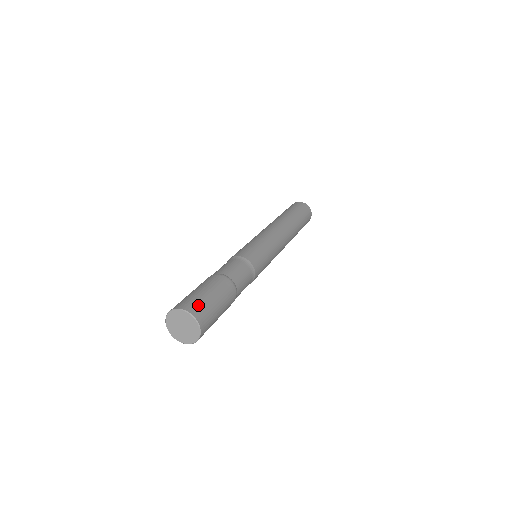
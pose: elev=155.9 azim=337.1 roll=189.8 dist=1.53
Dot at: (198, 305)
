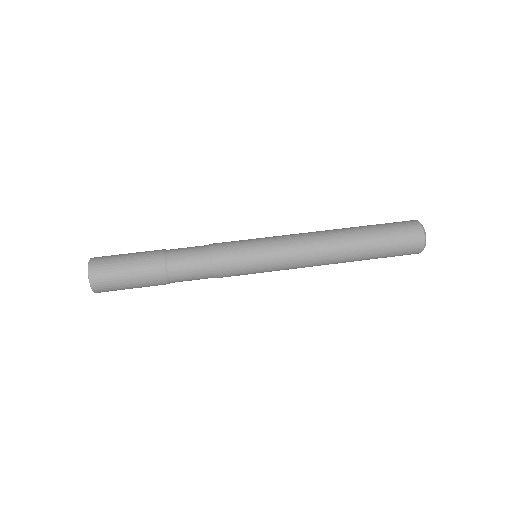
Dot at: (104, 276)
